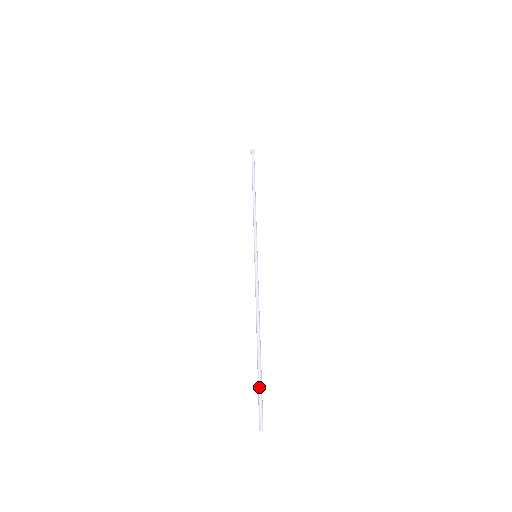
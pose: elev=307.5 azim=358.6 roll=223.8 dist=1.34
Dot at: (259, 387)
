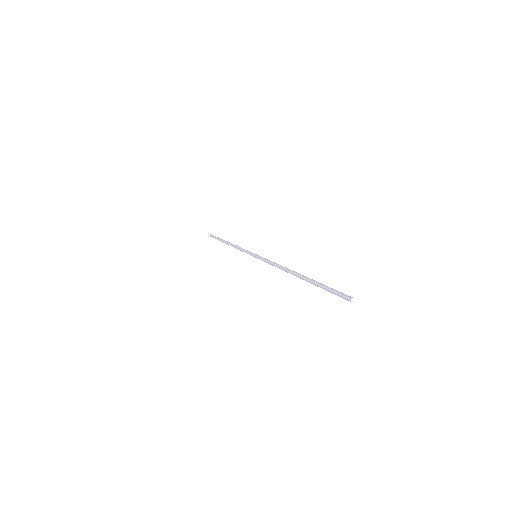
Dot at: (324, 288)
